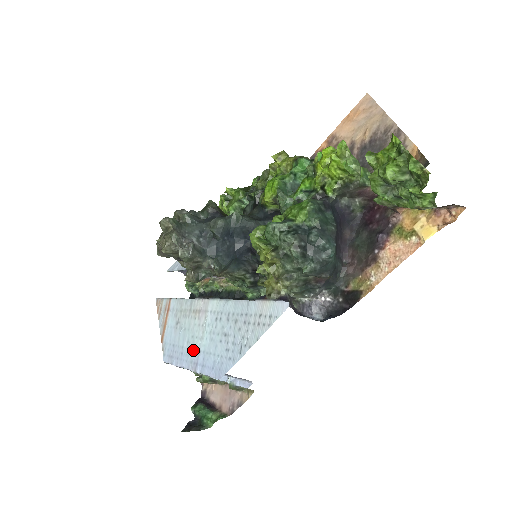
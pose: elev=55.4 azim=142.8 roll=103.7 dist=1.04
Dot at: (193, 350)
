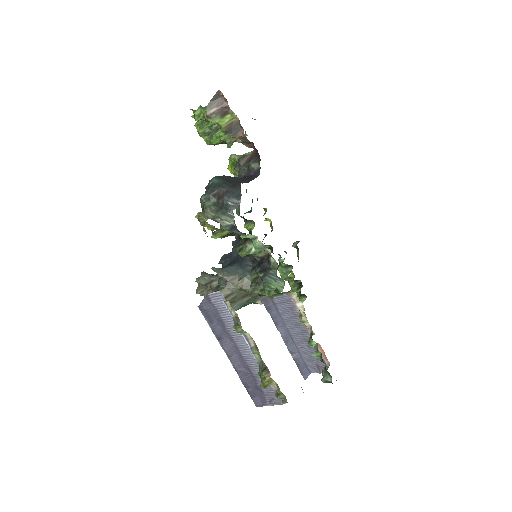
Dot at: occluded
